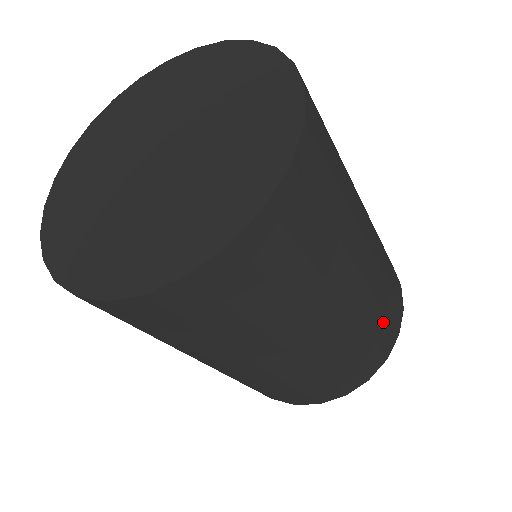
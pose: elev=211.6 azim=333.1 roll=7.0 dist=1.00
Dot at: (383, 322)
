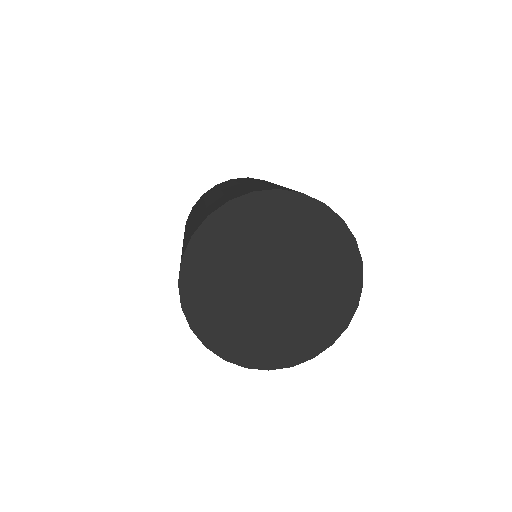
Dot at: occluded
